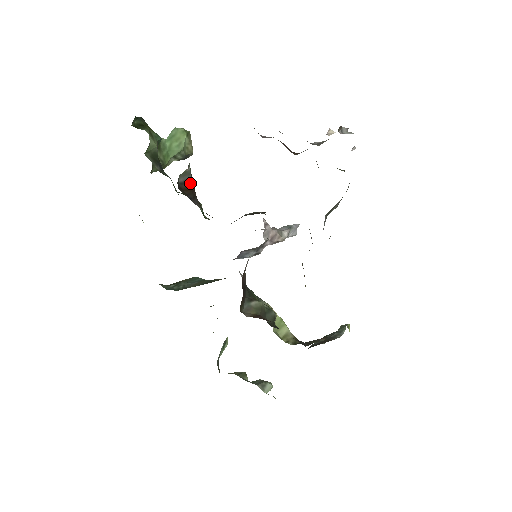
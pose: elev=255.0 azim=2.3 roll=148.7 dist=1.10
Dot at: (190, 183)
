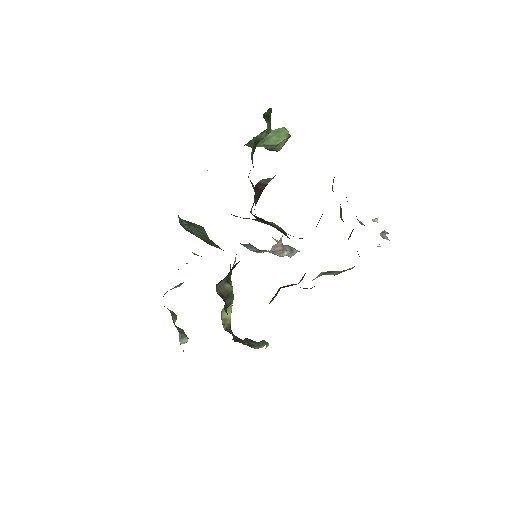
Dot at: (264, 186)
